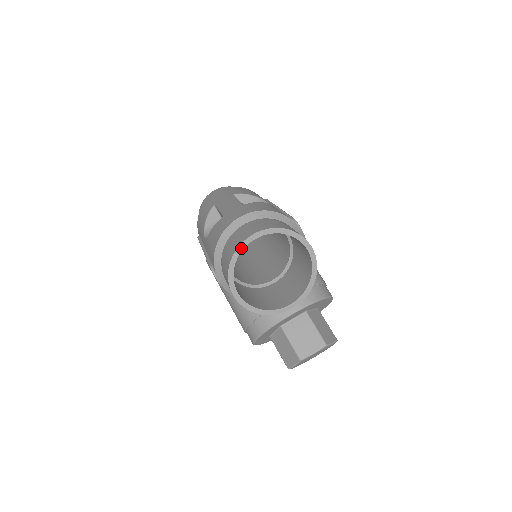
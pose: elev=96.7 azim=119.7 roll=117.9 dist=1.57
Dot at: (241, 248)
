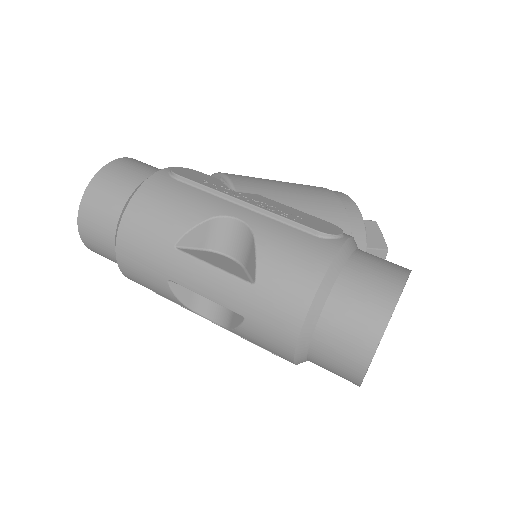
Dot at: occluded
